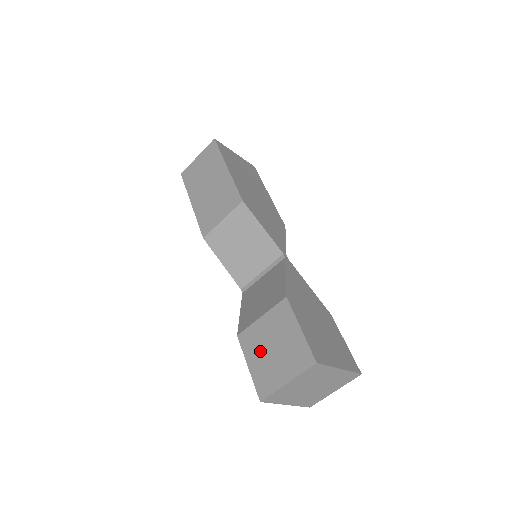
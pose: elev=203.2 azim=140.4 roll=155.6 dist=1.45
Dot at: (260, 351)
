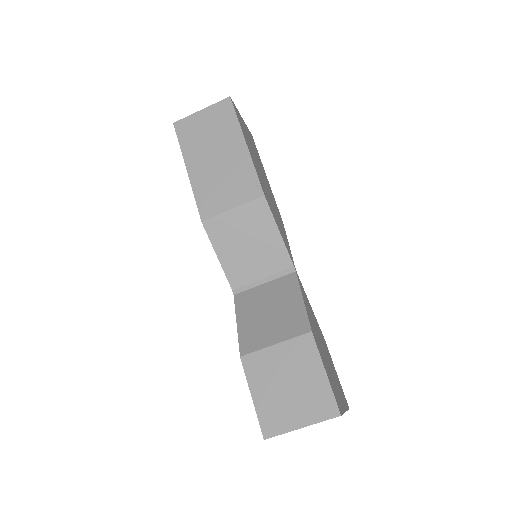
Dot at: (270, 383)
